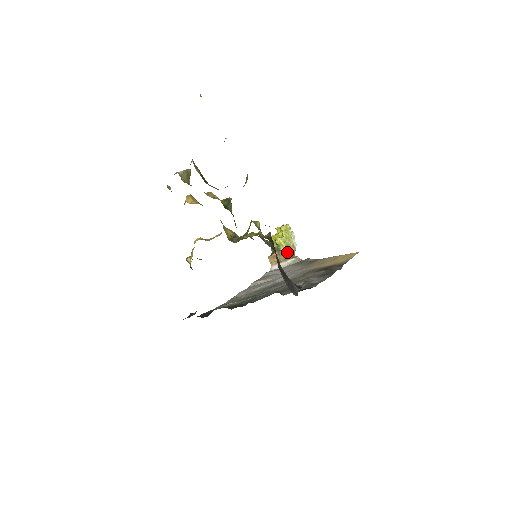
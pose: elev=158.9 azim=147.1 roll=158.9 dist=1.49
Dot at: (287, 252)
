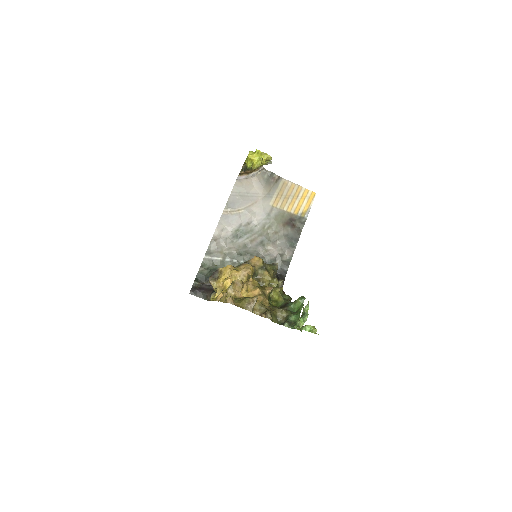
Dot at: (257, 168)
